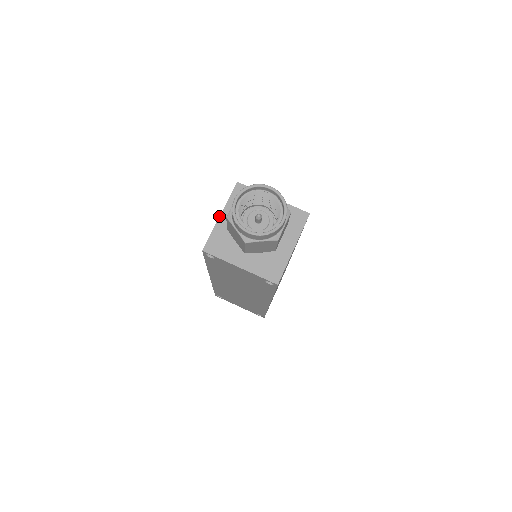
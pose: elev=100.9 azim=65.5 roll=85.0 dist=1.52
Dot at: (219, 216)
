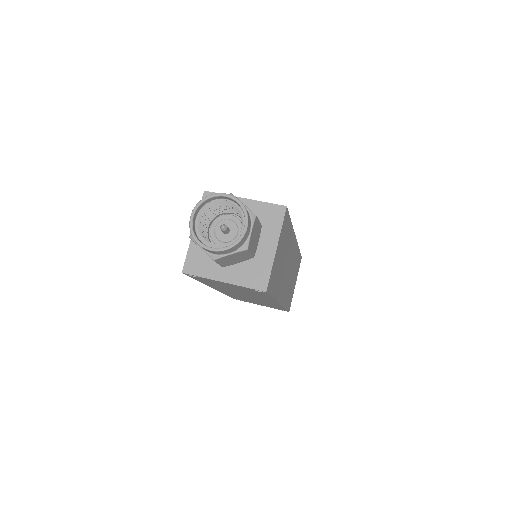
Dot at: occluded
